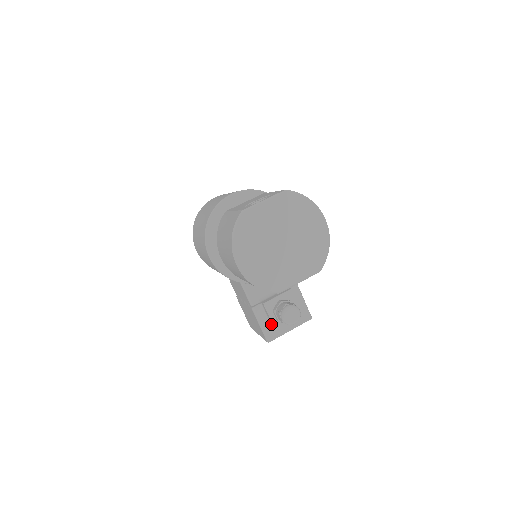
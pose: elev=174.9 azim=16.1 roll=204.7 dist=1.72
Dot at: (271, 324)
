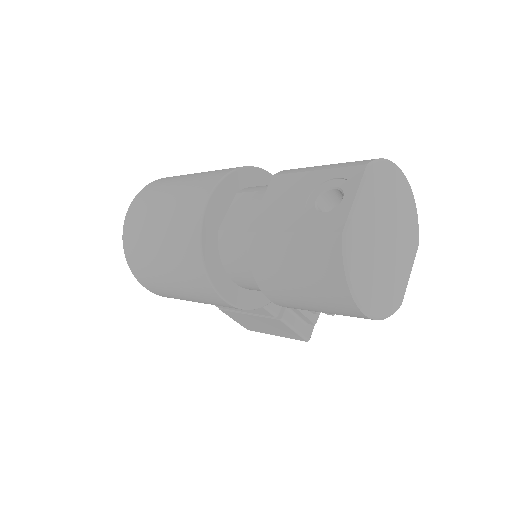
Dot at: (305, 321)
